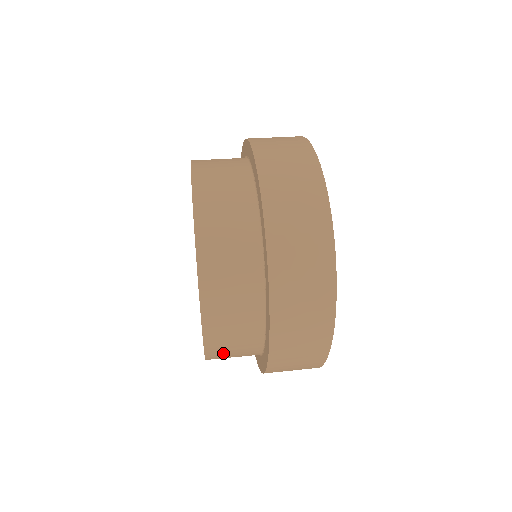
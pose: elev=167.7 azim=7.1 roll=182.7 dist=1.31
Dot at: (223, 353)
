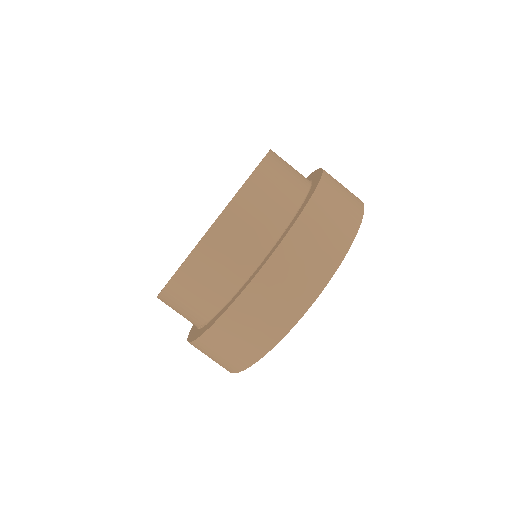
Dot at: (219, 248)
